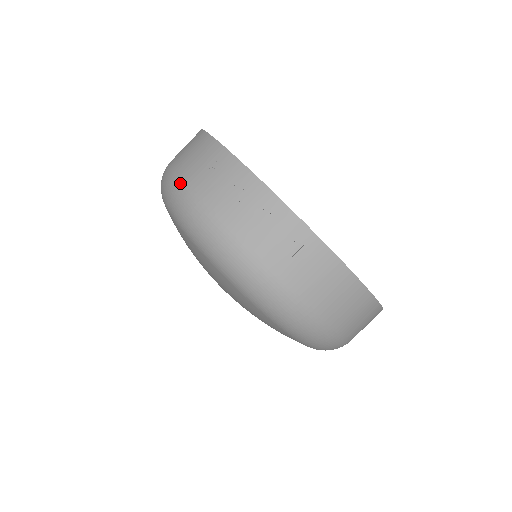
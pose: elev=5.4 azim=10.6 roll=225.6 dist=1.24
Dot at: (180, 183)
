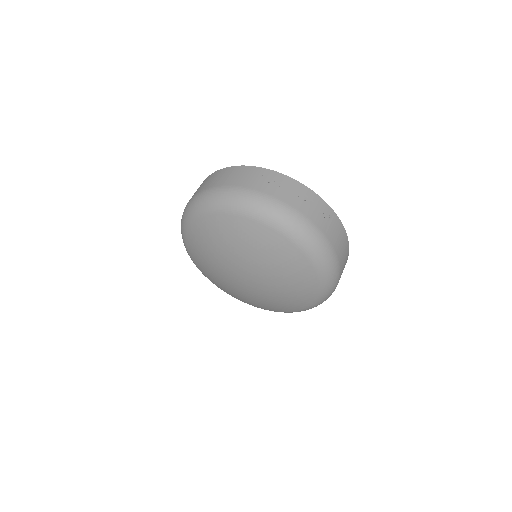
Dot at: (239, 188)
